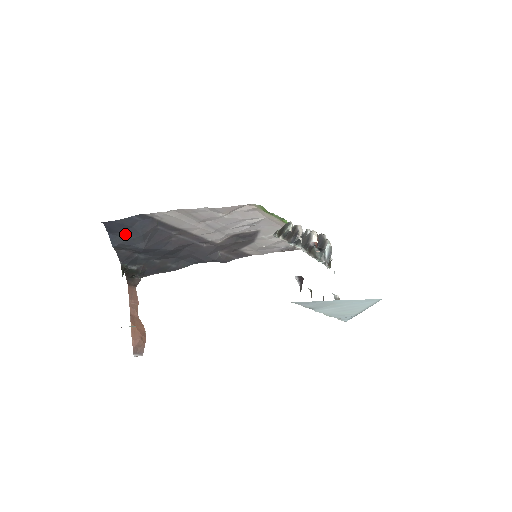
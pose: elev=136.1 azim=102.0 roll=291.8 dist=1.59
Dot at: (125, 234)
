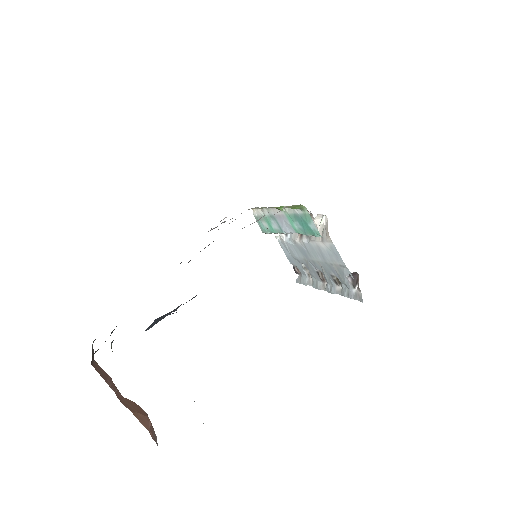
Dot at: occluded
